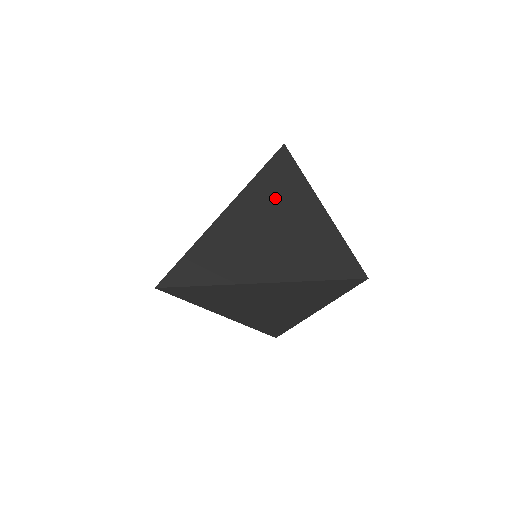
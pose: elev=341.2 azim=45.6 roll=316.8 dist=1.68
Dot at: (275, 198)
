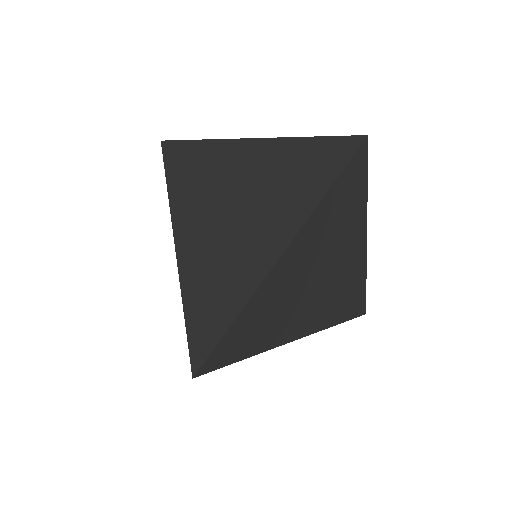
Dot at: (206, 180)
